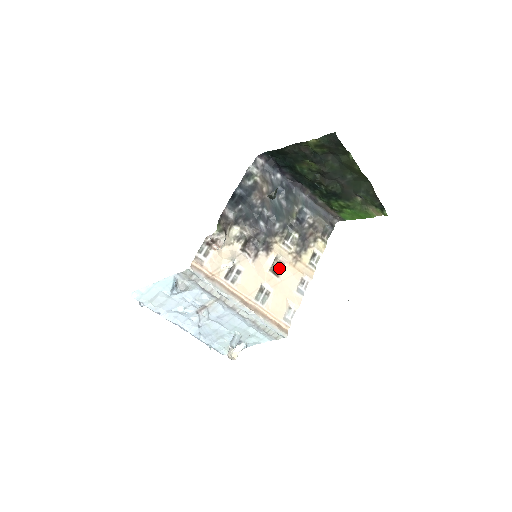
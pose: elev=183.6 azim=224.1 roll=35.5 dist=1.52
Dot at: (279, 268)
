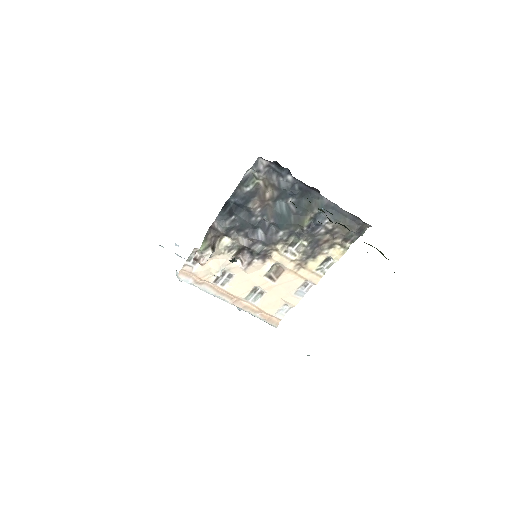
Dot at: (277, 273)
